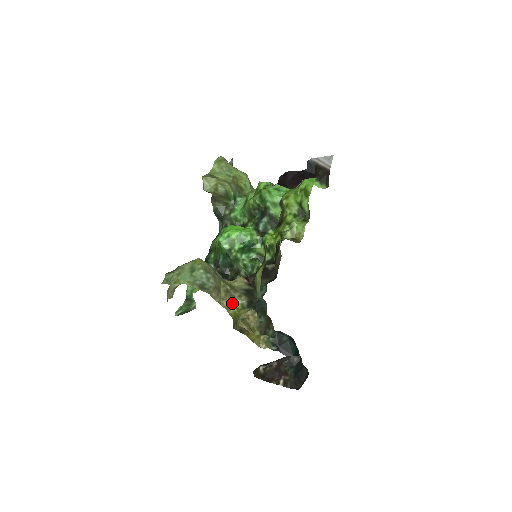
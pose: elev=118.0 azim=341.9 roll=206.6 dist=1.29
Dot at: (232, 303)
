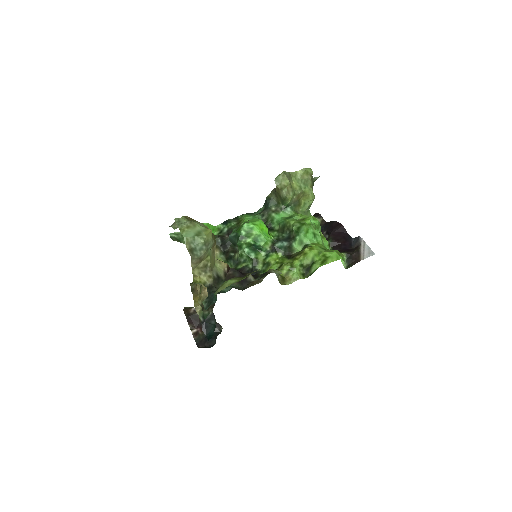
Dot at: (201, 275)
